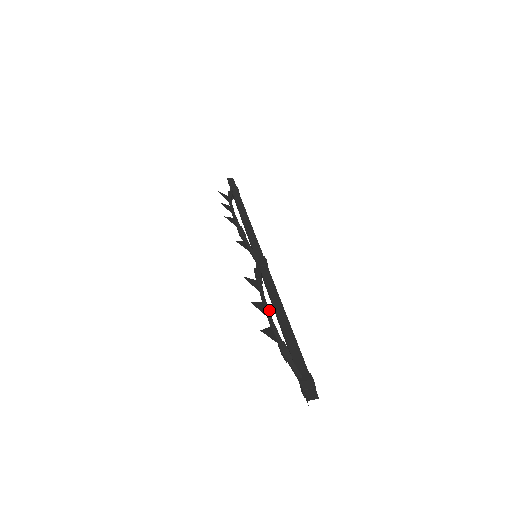
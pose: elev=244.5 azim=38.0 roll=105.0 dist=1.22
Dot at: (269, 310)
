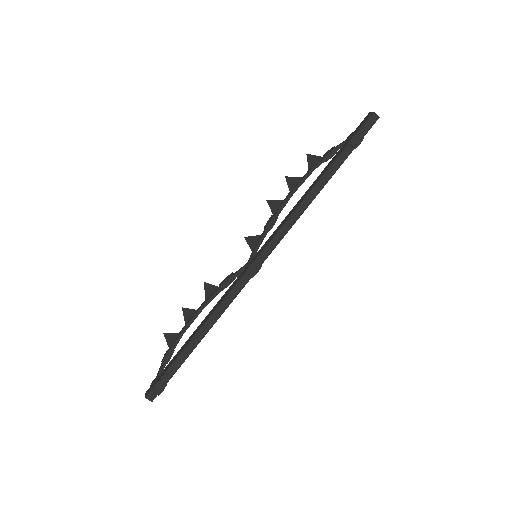
Dot at: (190, 319)
